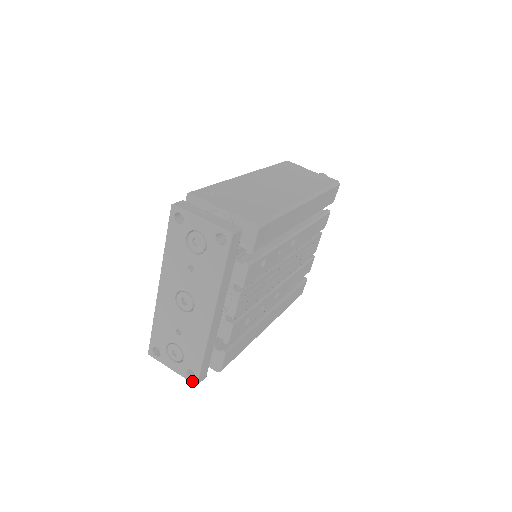
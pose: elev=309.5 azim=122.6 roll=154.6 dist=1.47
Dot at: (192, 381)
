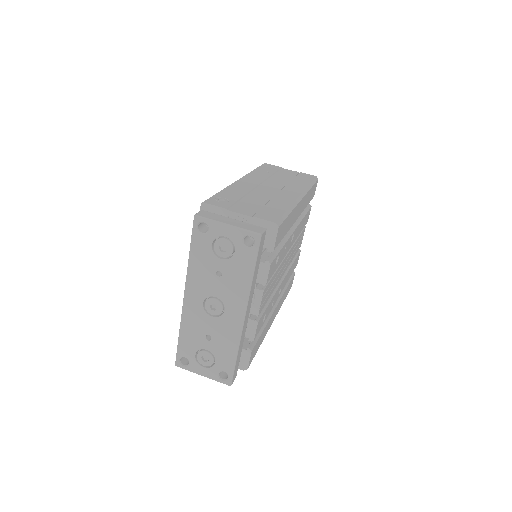
Dot at: (226, 383)
